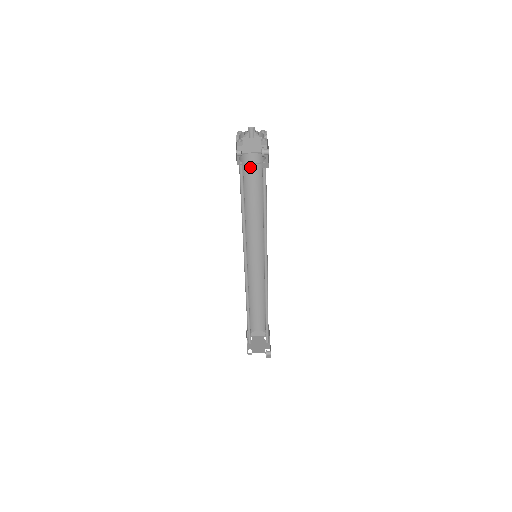
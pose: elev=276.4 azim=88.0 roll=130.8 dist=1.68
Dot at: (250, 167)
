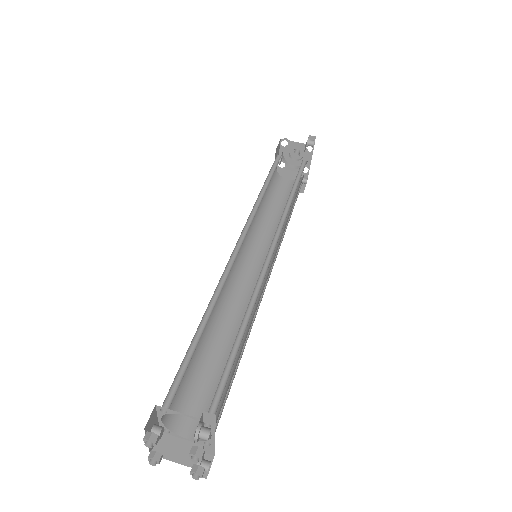
Dot at: (282, 189)
